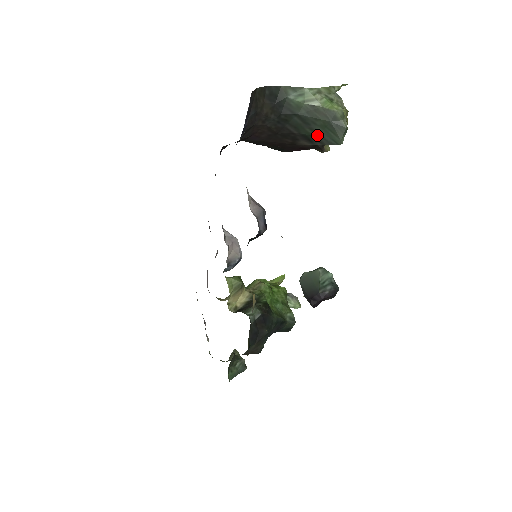
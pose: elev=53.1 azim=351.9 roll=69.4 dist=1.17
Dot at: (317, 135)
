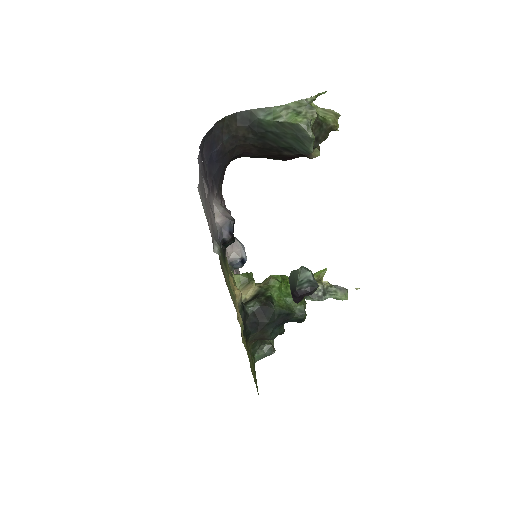
Dot at: (292, 146)
